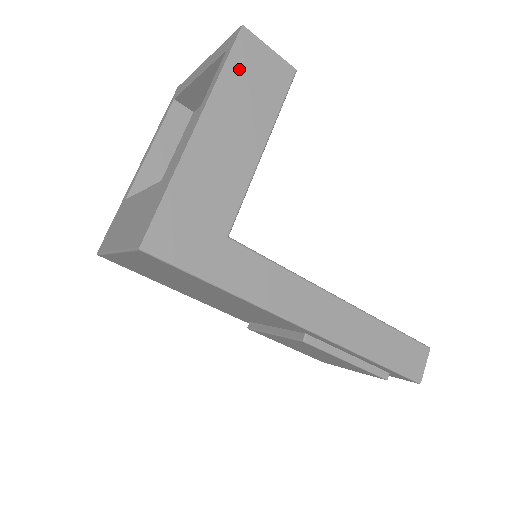
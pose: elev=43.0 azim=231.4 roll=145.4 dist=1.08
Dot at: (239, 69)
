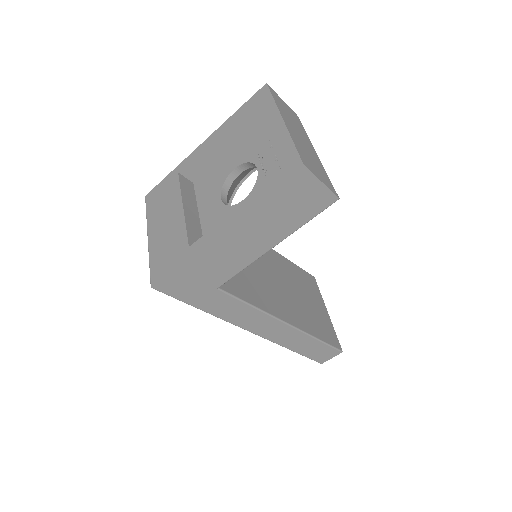
Dot at: (281, 197)
